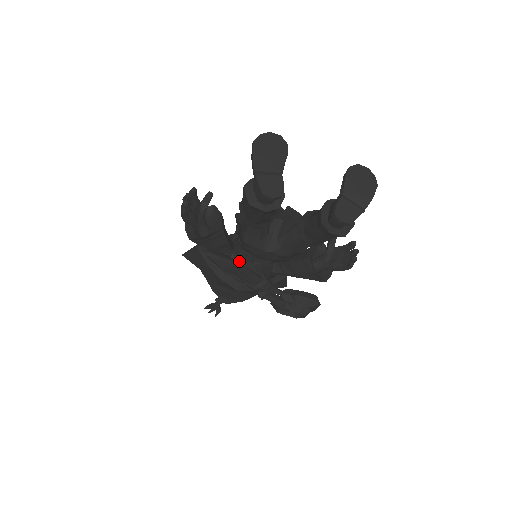
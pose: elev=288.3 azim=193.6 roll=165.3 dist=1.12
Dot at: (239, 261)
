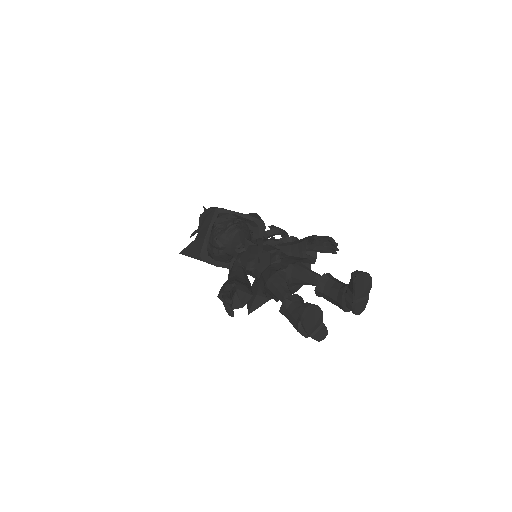
Dot at: occluded
